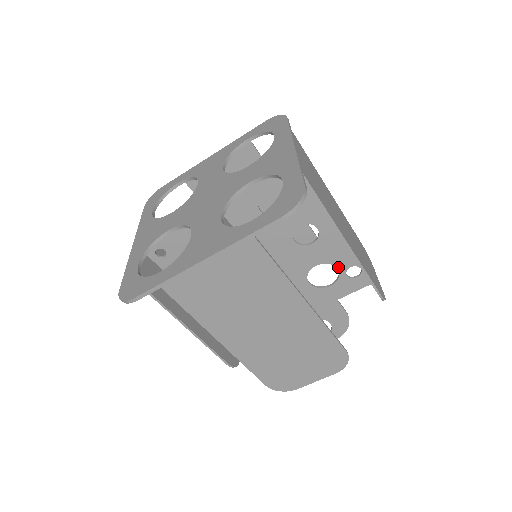
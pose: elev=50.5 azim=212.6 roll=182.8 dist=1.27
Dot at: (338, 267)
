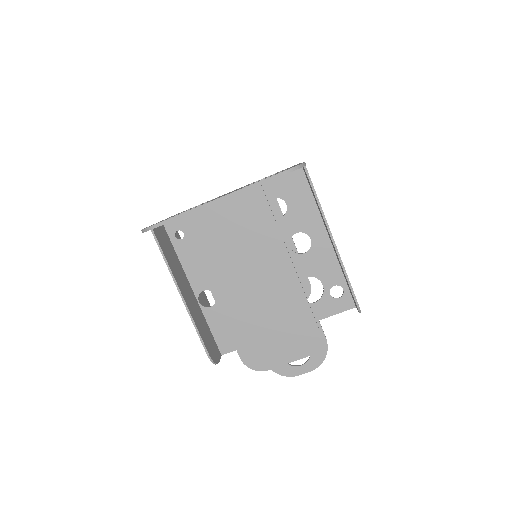
Dot at: (323, 283)
